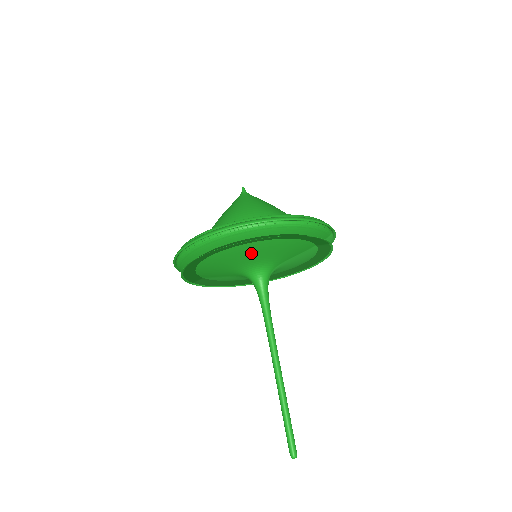
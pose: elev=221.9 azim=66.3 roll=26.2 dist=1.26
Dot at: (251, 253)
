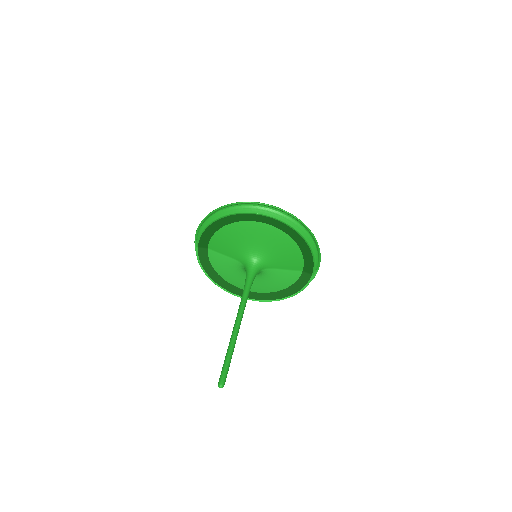
Dot at: (268, 238)
